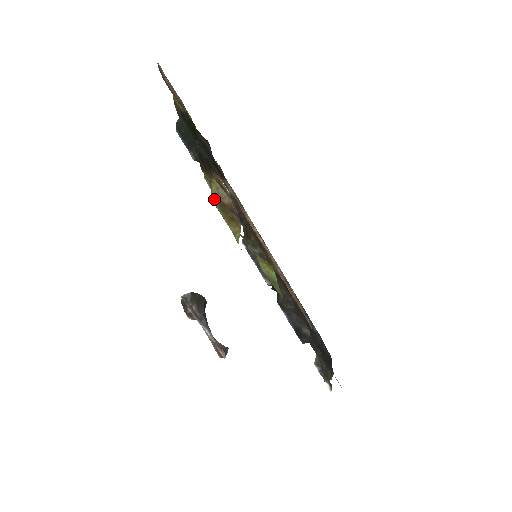
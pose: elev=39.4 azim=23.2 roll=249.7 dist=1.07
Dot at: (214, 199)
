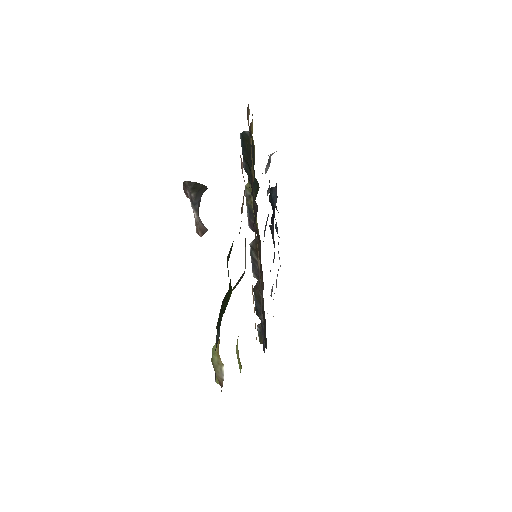
Dot at: (212, 361)
